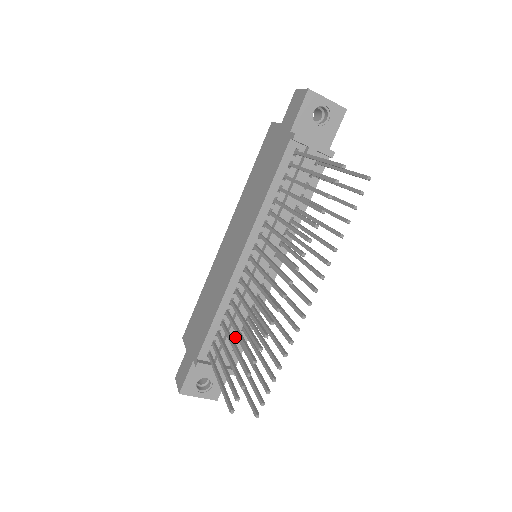
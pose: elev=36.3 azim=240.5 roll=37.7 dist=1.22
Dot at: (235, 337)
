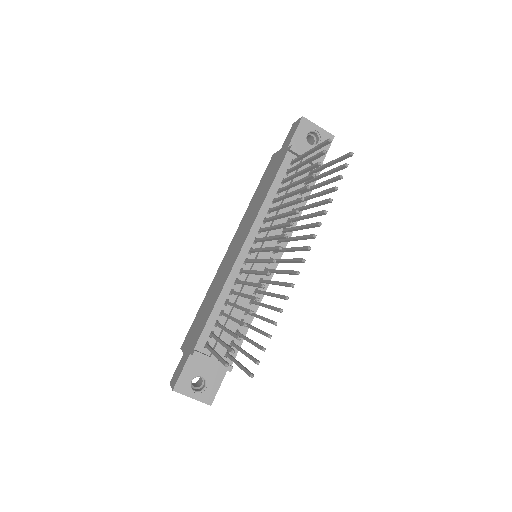
Dot at: (233, 331)
